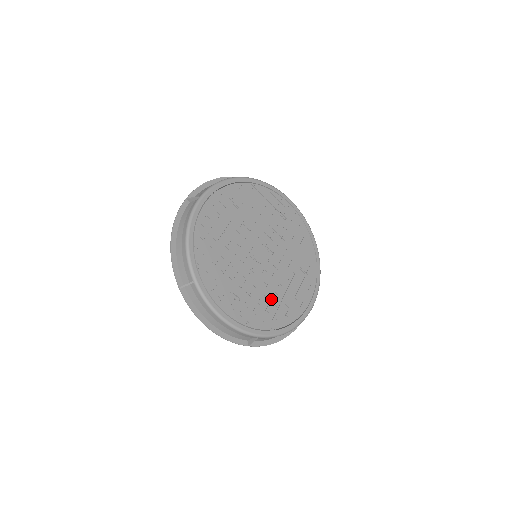
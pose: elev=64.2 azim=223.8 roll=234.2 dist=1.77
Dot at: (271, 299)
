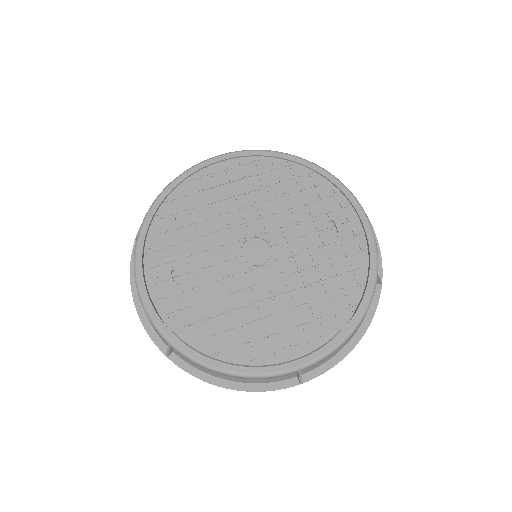
Dot at: (226, 312)
